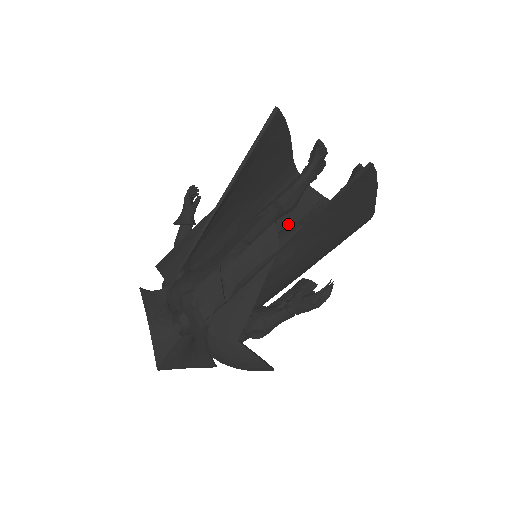
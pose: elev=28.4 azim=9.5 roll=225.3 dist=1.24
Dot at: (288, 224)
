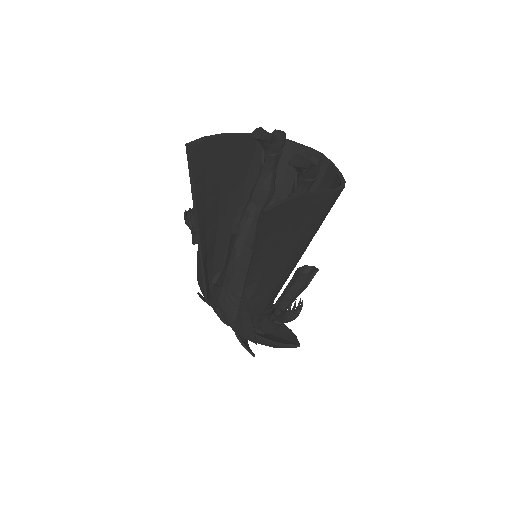
Dot at: (286, 194)
